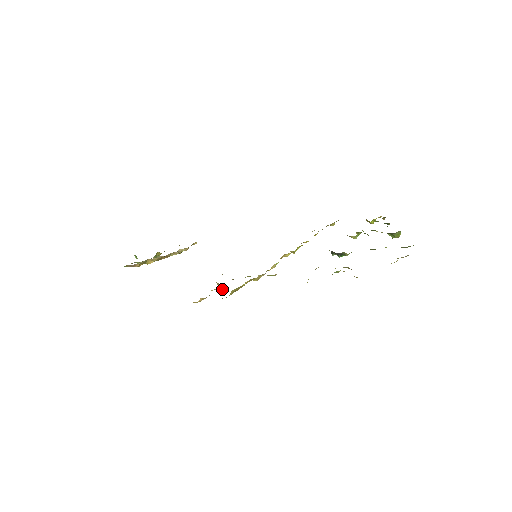
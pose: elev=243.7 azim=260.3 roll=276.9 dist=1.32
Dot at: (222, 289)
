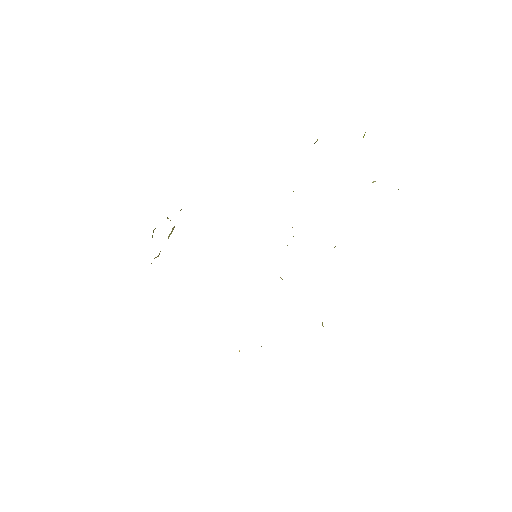
Dot at: occluded
